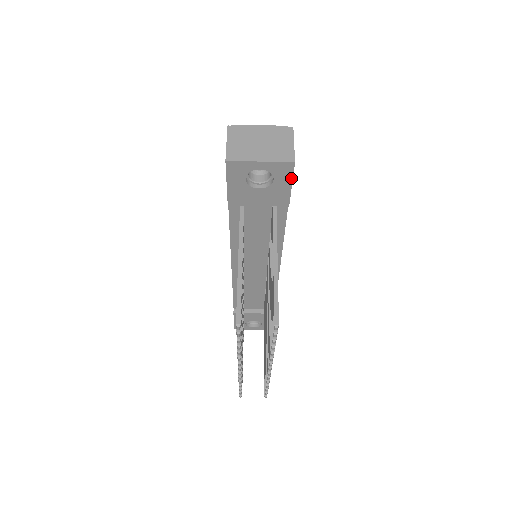
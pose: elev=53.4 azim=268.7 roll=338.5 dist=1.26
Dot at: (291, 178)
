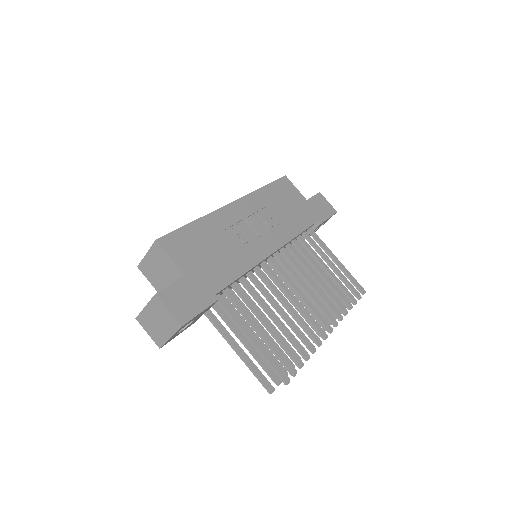
Dot at: (194, 317)
